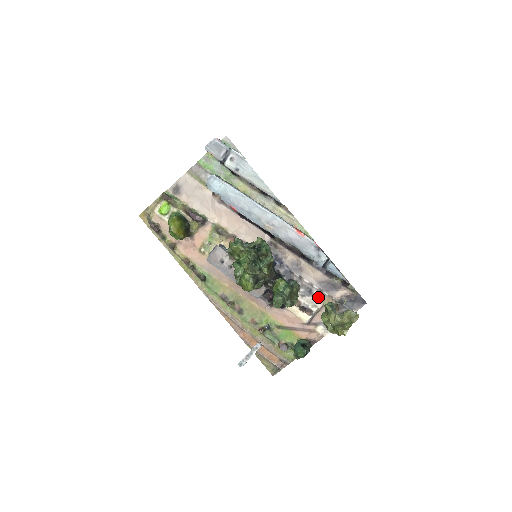
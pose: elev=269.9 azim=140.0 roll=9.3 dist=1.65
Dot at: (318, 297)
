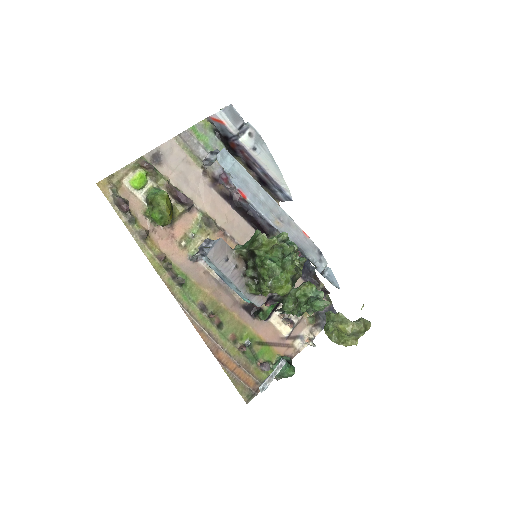
Dot at: occluded
